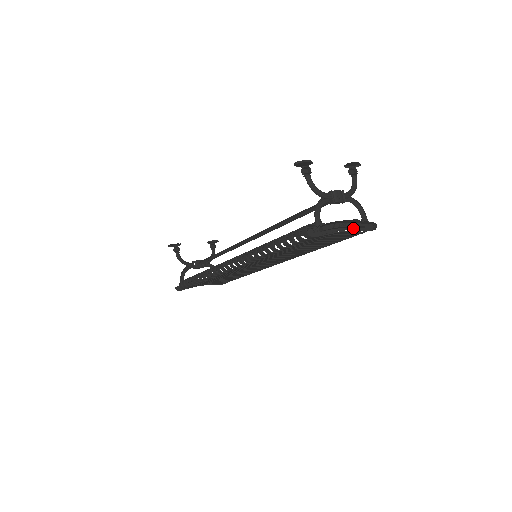
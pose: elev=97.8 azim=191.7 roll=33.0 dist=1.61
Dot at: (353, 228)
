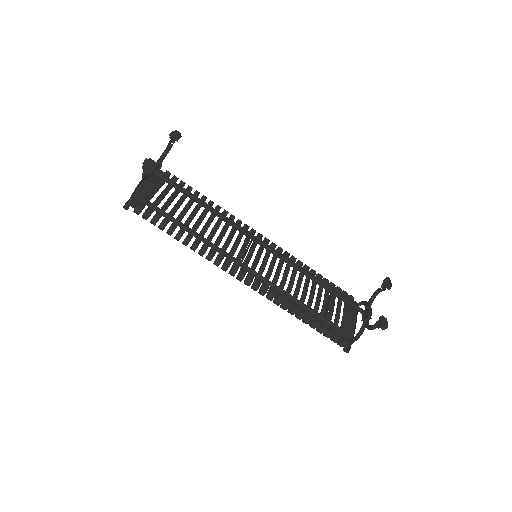
Dot at: occluded
